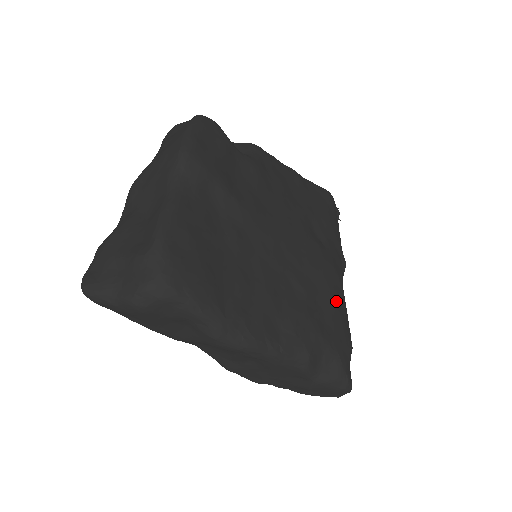
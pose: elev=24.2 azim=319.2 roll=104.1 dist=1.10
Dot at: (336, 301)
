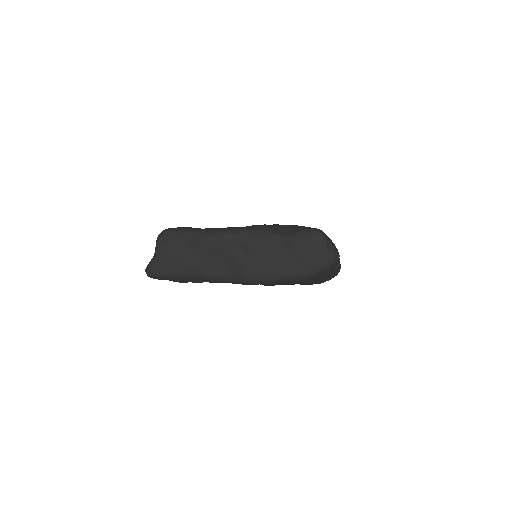
Dot at: occluded
